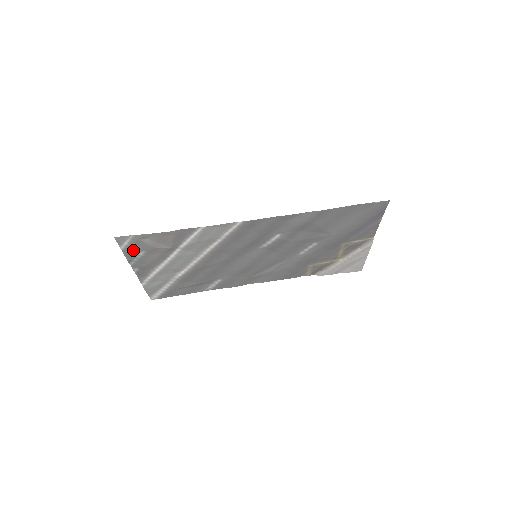
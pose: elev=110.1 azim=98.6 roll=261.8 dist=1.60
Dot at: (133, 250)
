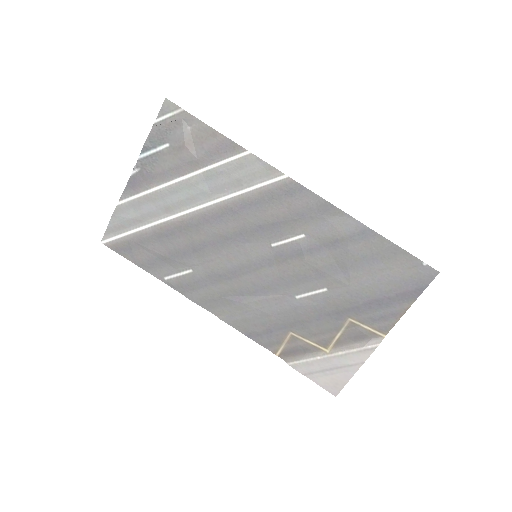
Dot at: (163, 133)
